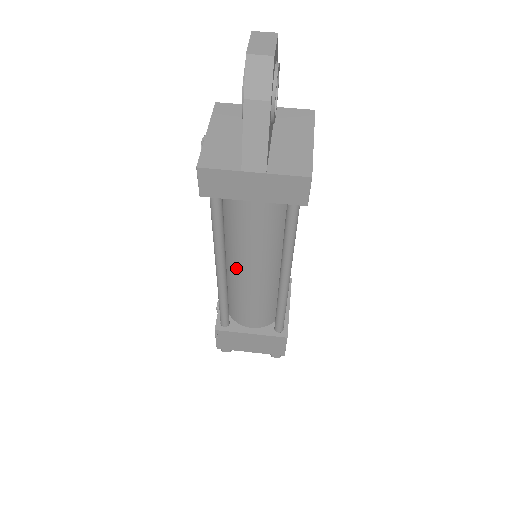
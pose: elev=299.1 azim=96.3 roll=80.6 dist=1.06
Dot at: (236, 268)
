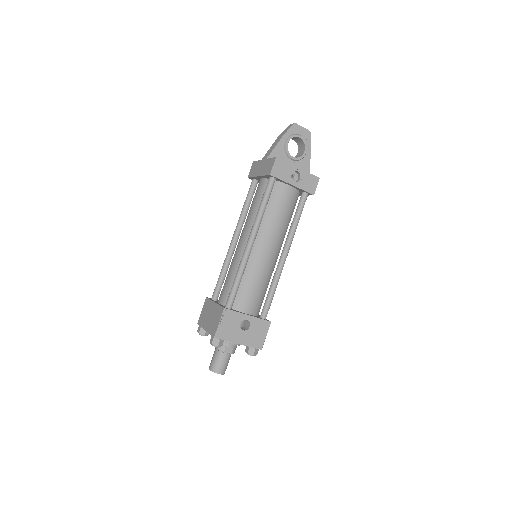
Dot at: occluded
